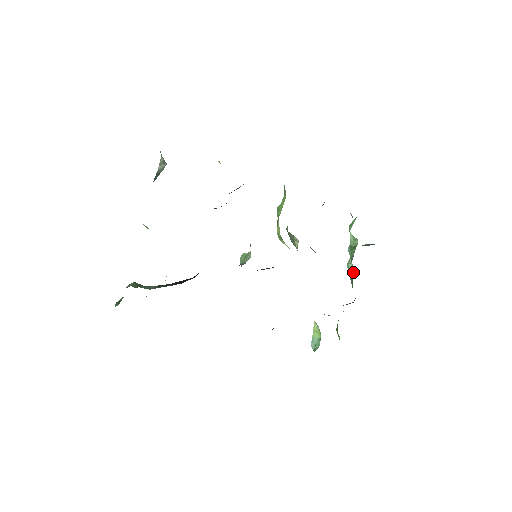
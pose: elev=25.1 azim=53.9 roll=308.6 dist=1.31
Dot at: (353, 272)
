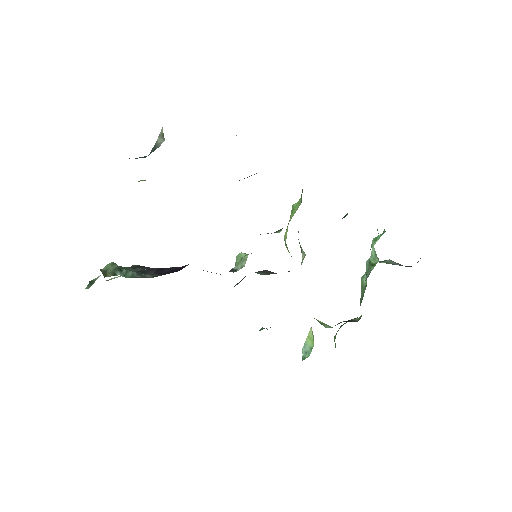
Dot at: occluded
